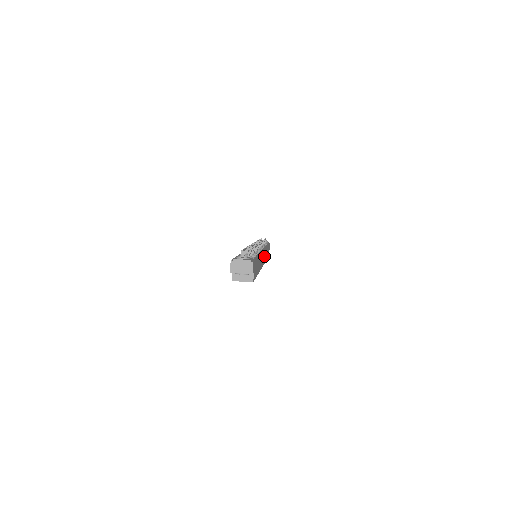
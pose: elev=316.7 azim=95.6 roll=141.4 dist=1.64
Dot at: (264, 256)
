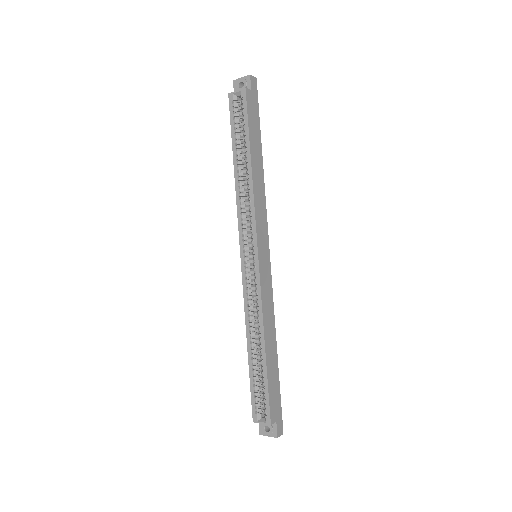
Dot at: (265, 270)
